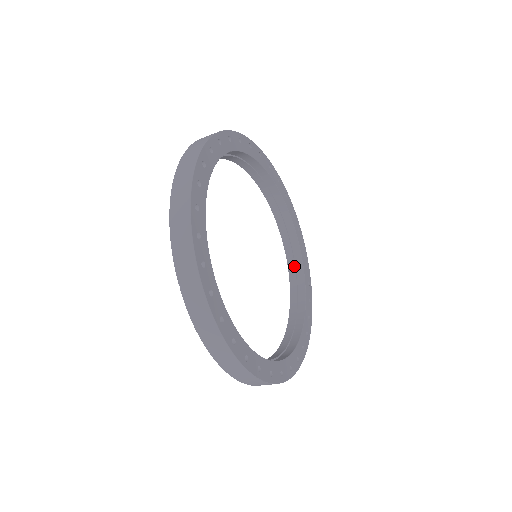
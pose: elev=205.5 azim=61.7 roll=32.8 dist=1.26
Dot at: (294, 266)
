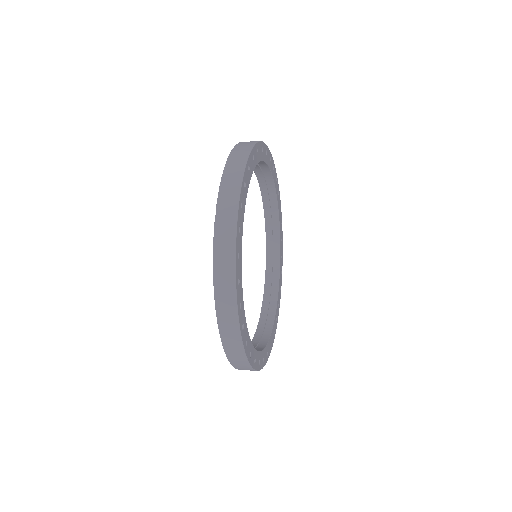
Dot at: (269, 299)
